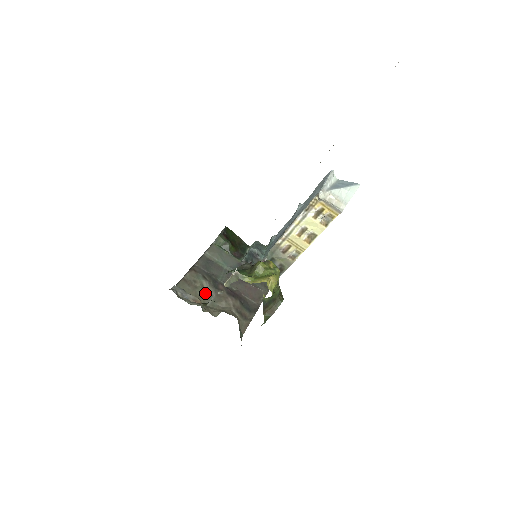
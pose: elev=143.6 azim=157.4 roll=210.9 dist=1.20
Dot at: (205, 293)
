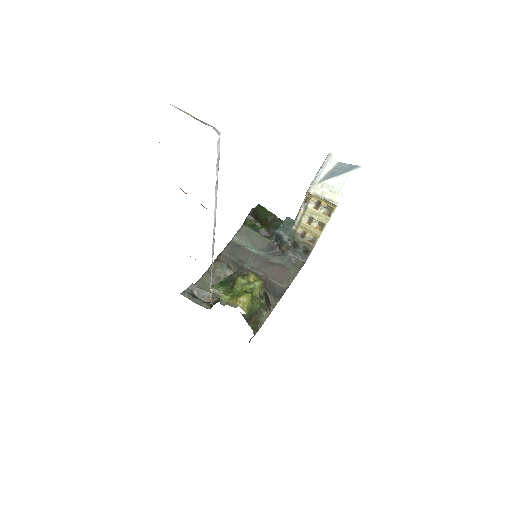
Dot at: occluded
